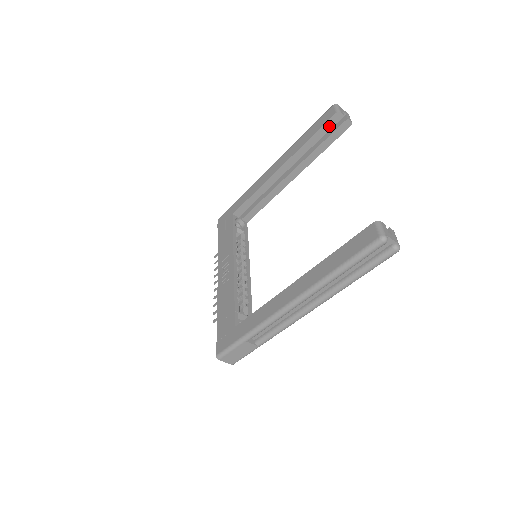
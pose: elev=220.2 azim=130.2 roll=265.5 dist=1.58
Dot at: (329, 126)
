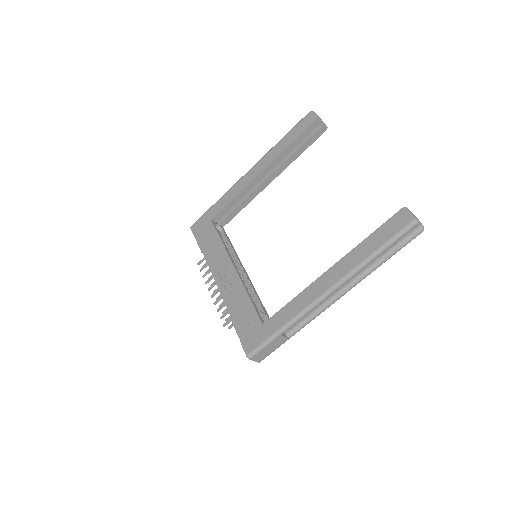
Dot at: (309, 131)
